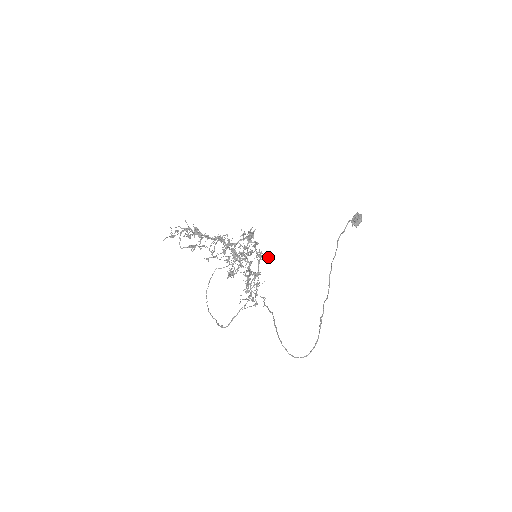
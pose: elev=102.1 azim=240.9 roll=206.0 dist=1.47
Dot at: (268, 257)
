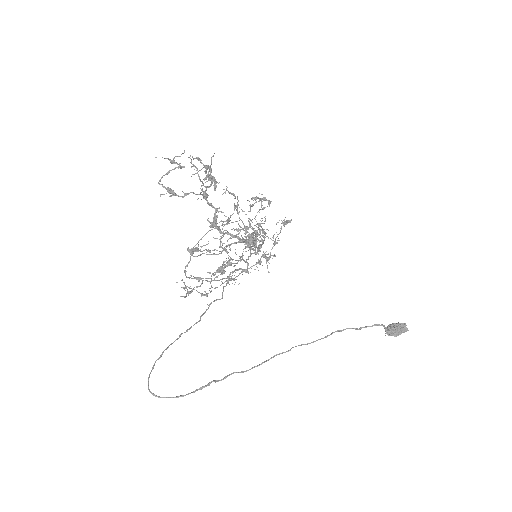
Dot at: occluded
